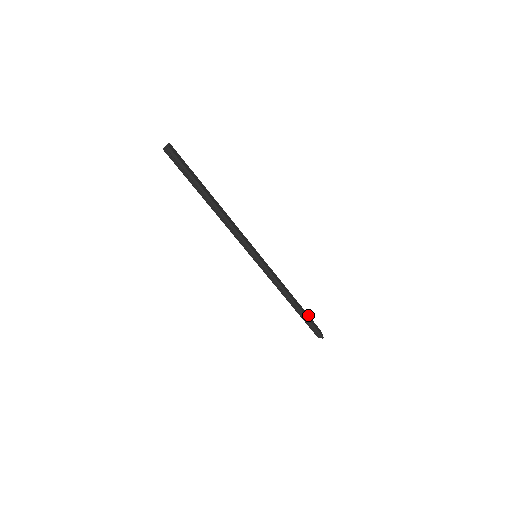
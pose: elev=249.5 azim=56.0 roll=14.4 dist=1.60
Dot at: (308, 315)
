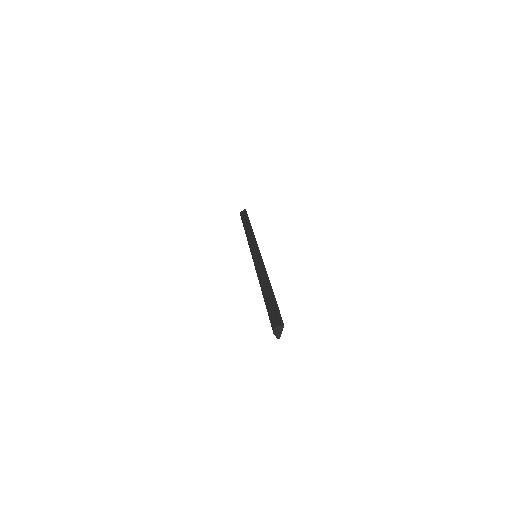
Dot at: (248, 218)
